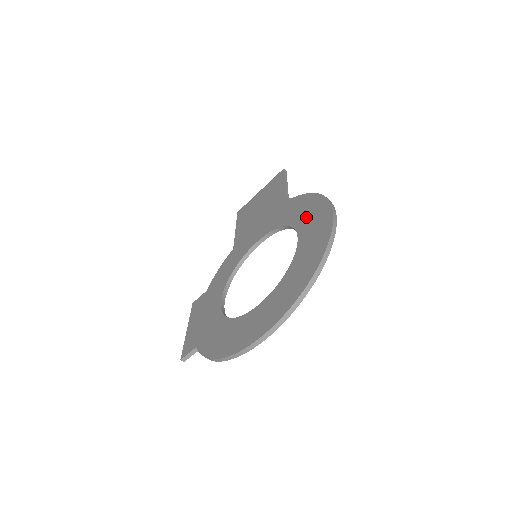
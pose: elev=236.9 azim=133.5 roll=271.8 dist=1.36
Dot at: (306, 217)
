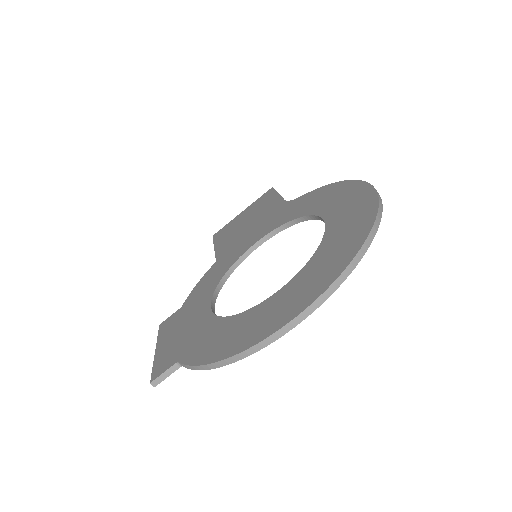
Dot at: (328, 201)
